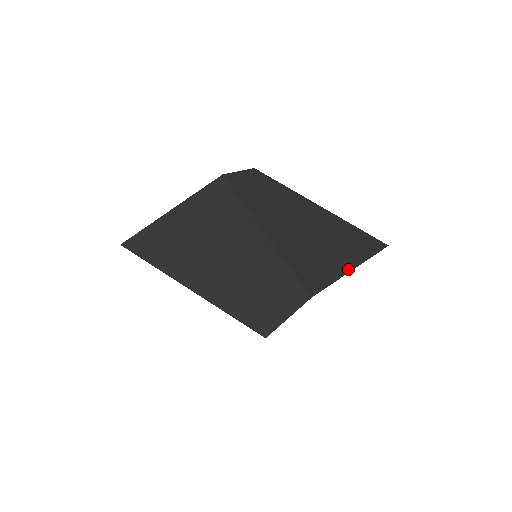
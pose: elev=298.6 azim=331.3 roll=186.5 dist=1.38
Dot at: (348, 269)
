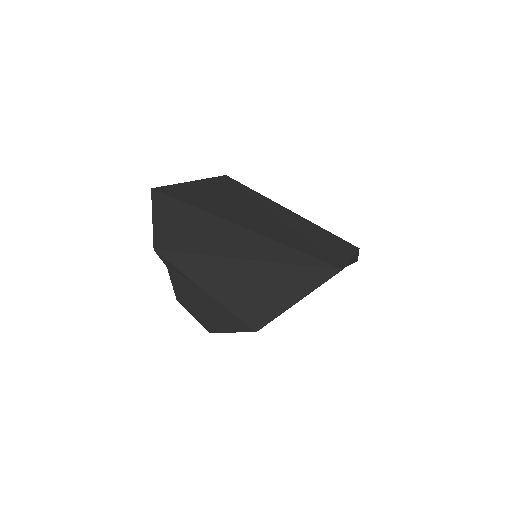
Dot at: occluded
